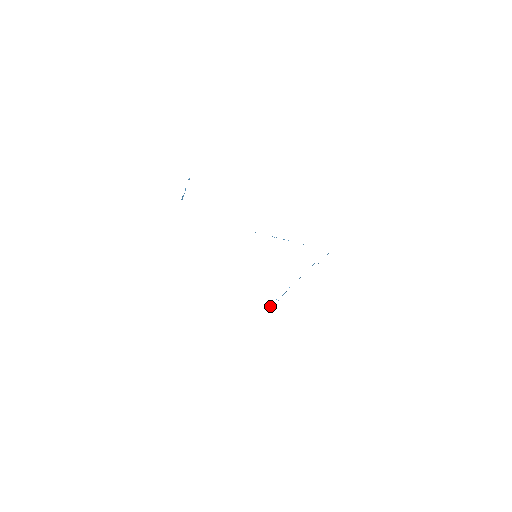
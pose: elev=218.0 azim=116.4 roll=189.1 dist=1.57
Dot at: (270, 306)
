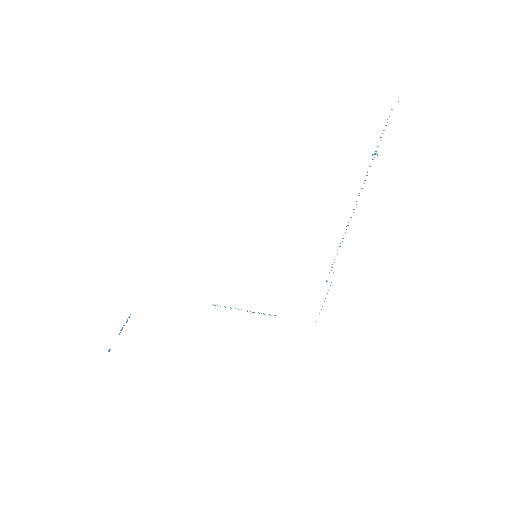
Dot at: occluded
